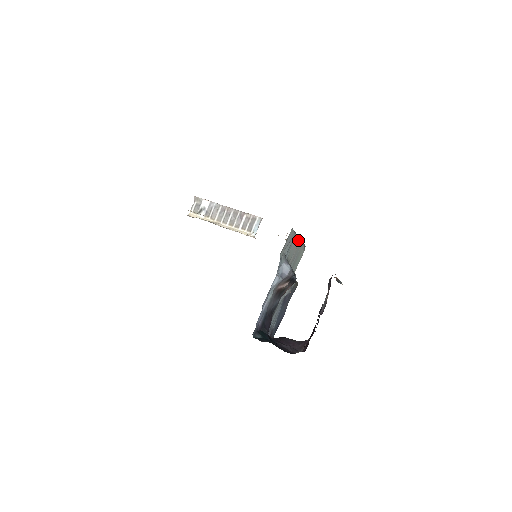
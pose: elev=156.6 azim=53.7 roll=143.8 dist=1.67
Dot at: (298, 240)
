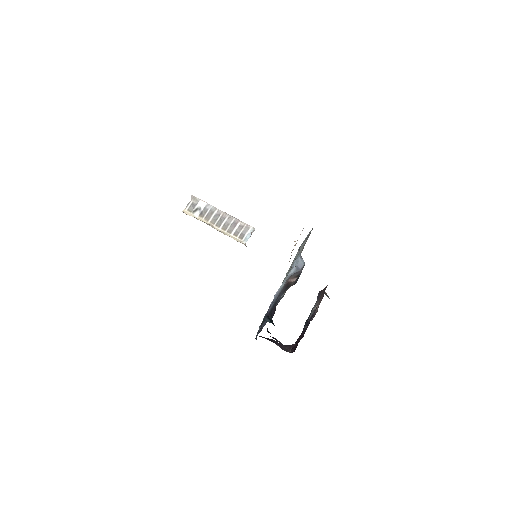
Dot at: (304, 245)
